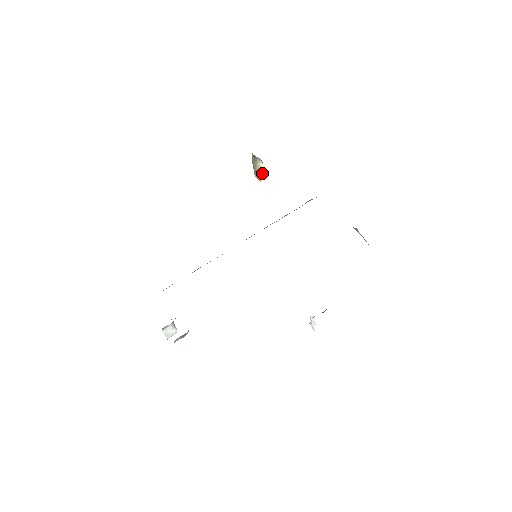
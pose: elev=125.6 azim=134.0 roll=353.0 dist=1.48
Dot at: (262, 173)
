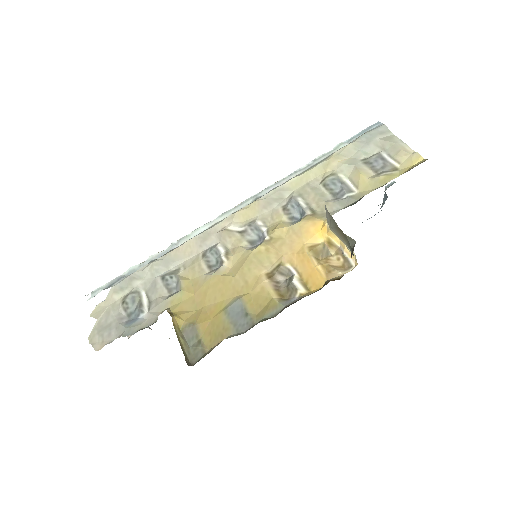
Dot at: (341, 241)
